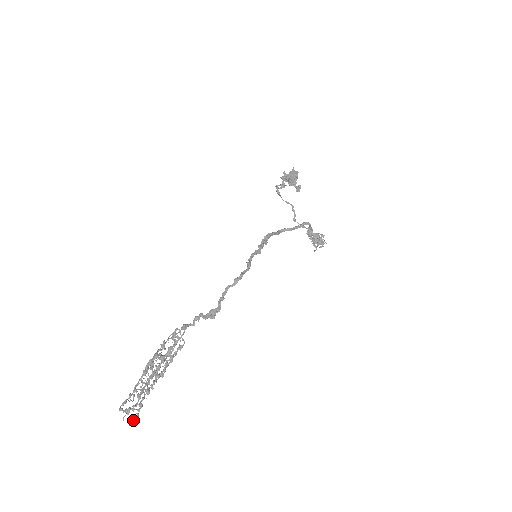
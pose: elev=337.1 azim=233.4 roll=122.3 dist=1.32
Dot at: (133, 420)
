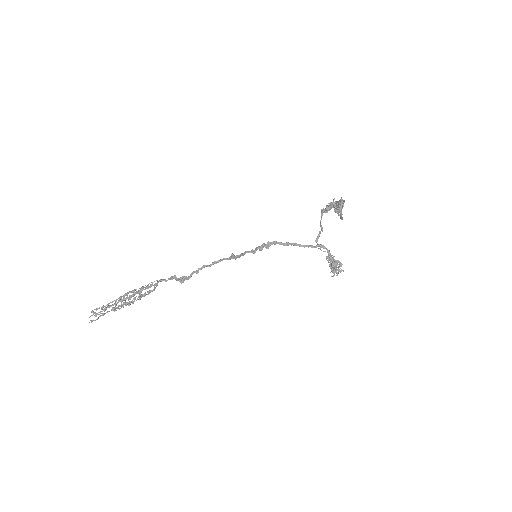
Dot at: (93, 320)
